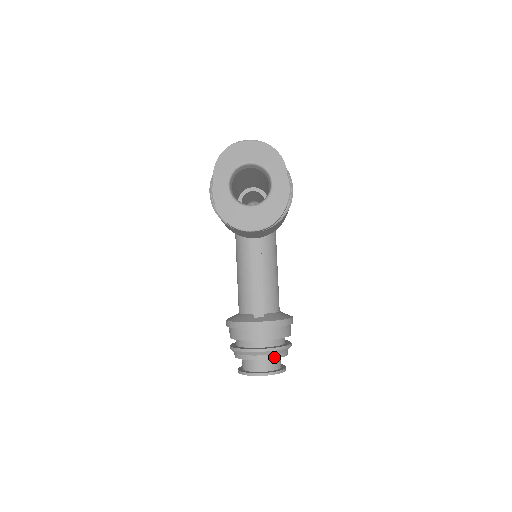
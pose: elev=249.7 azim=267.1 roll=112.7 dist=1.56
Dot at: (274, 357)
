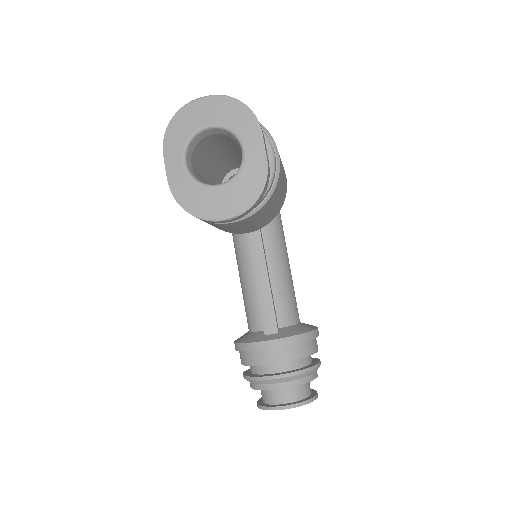
Dot at: (298, 383)
